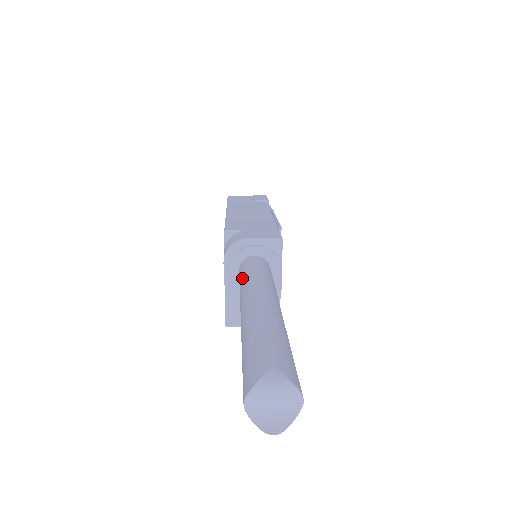
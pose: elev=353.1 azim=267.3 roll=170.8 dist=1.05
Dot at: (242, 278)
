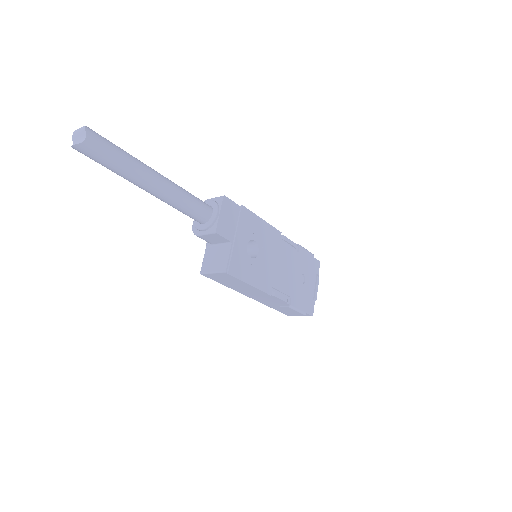
Dot at: occluded
